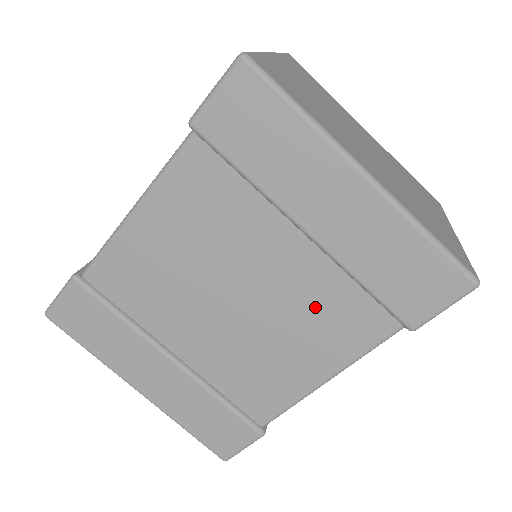
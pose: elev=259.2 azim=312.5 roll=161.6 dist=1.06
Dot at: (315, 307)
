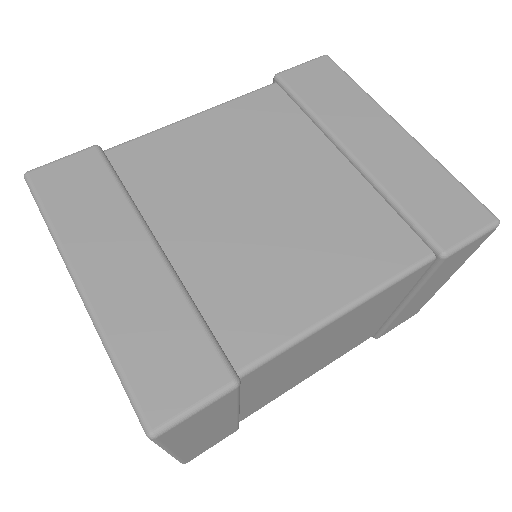
Dot at: (345, 220)
